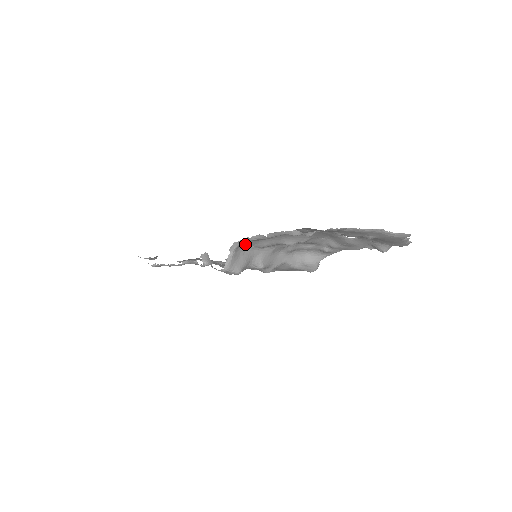
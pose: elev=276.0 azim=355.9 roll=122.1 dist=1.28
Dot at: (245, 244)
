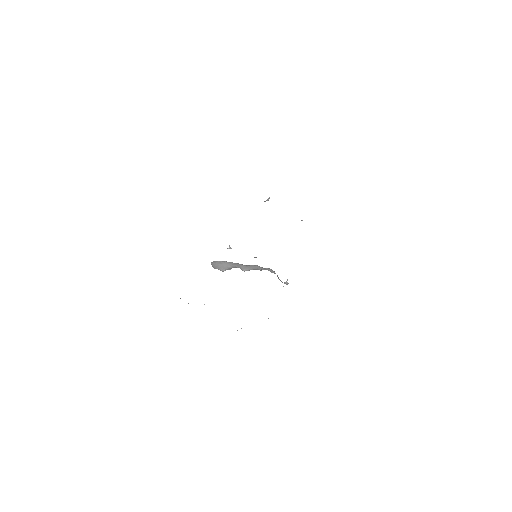
Dot at: (219, 261)
